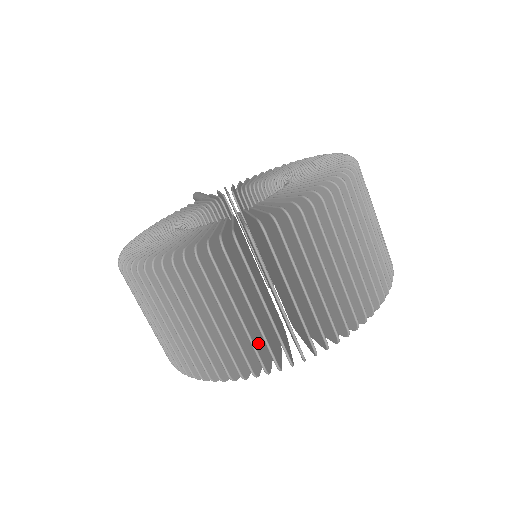
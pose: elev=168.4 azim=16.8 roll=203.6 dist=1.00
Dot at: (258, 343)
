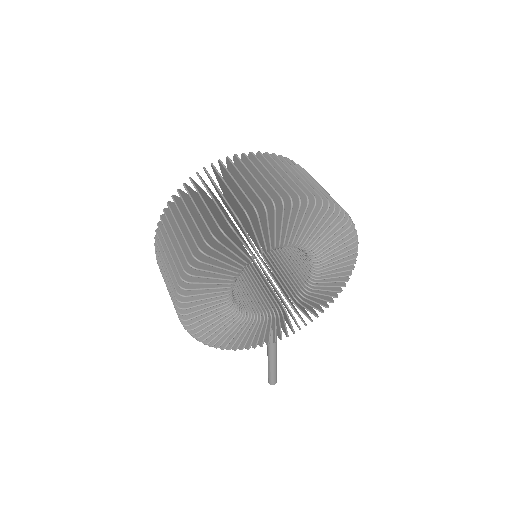
Dot at: (226, 216)
